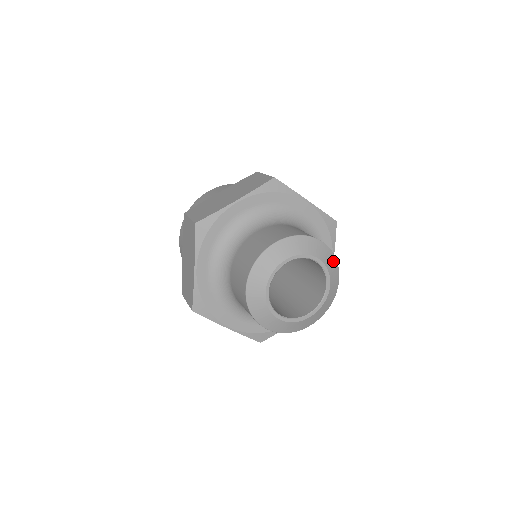
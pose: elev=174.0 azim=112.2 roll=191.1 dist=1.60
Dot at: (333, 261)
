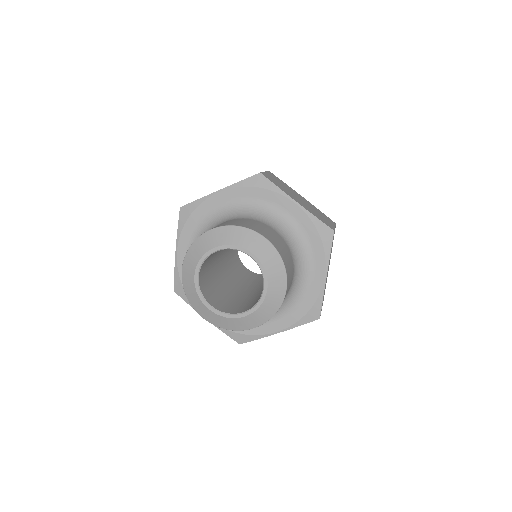
Dot at: (277, 262)
